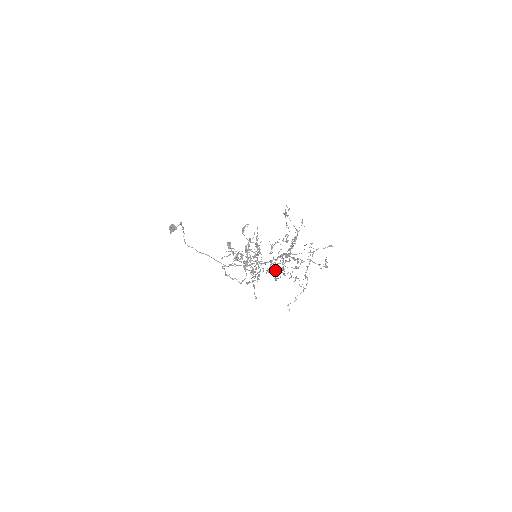
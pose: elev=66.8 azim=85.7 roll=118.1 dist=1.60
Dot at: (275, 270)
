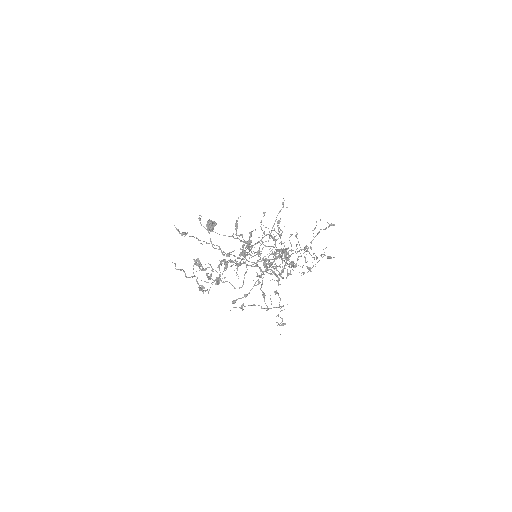
Dot at: occluded
